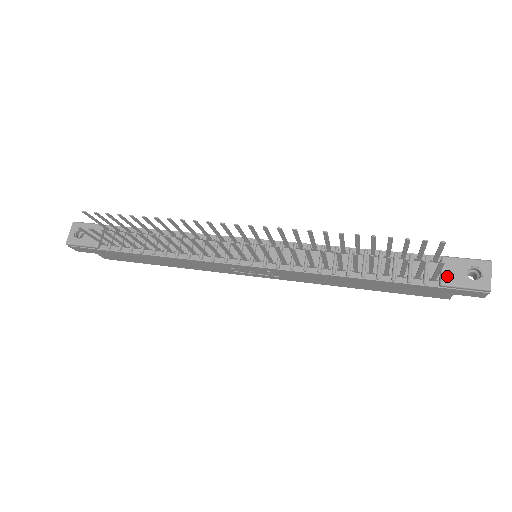
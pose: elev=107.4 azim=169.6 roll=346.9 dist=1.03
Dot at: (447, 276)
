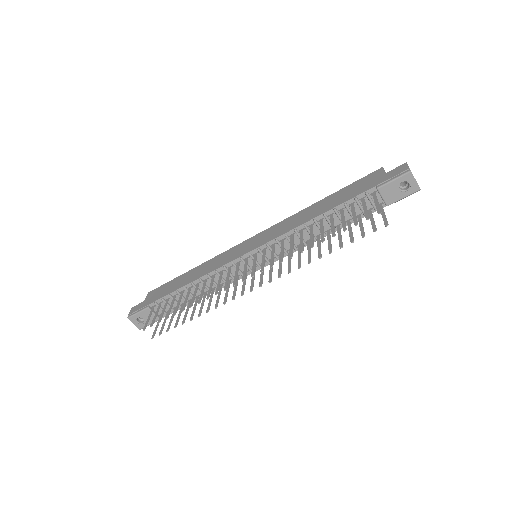
Dot at: (388, 199)
